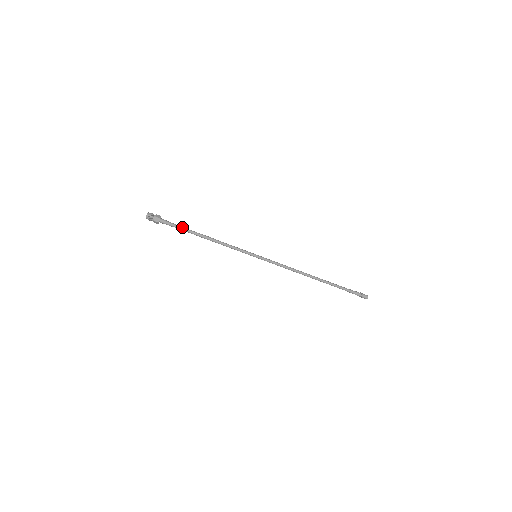
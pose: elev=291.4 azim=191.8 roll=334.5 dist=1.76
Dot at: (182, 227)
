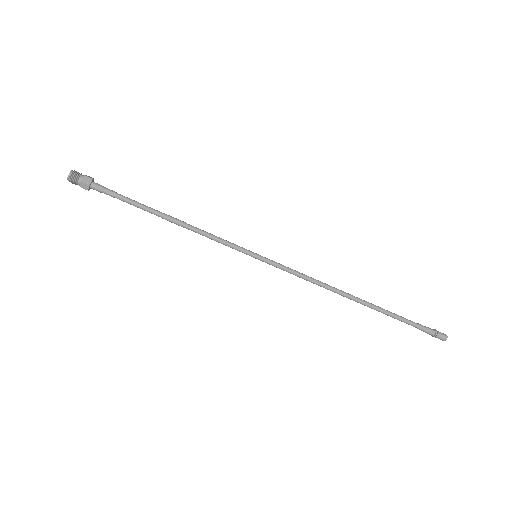
Dot at: occluded
